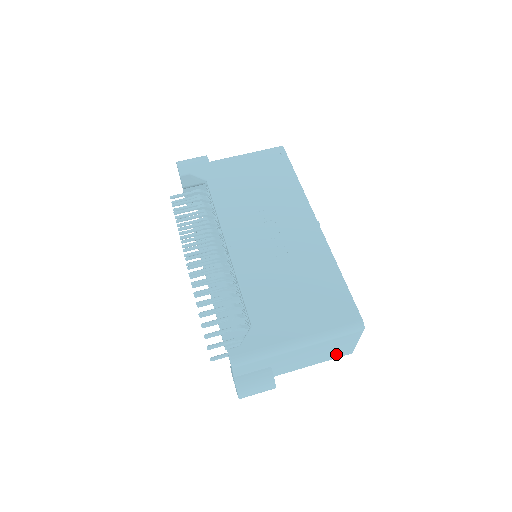
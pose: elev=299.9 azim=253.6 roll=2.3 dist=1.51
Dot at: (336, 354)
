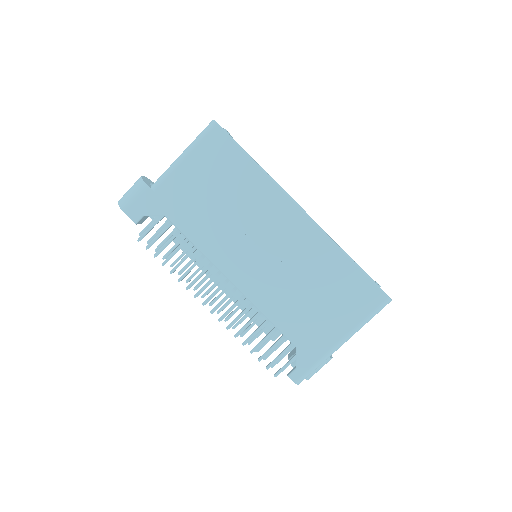
Dot at: occluded
